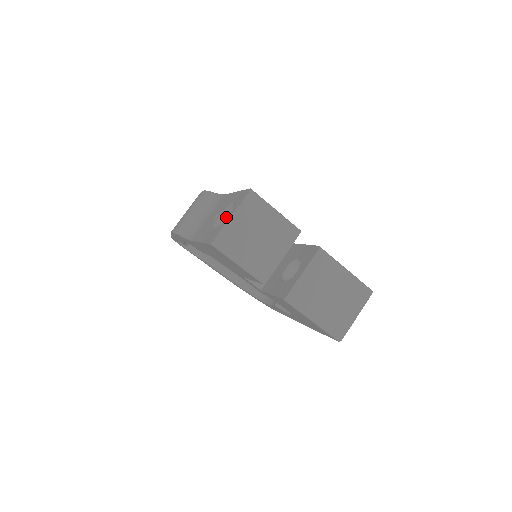
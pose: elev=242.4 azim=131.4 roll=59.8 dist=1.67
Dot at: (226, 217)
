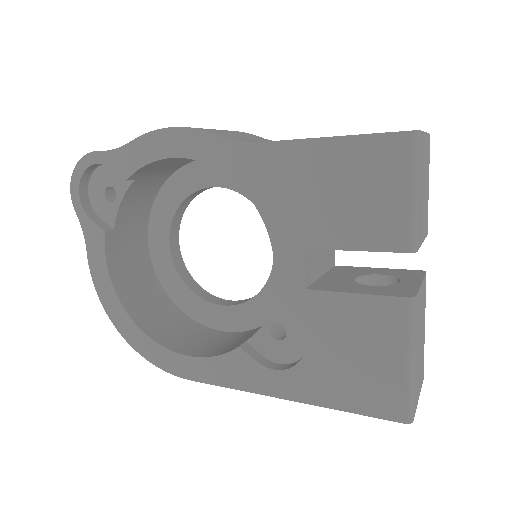
Dot at: occluded
